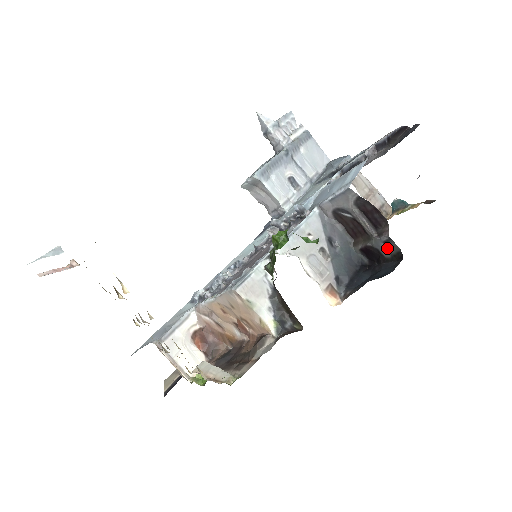
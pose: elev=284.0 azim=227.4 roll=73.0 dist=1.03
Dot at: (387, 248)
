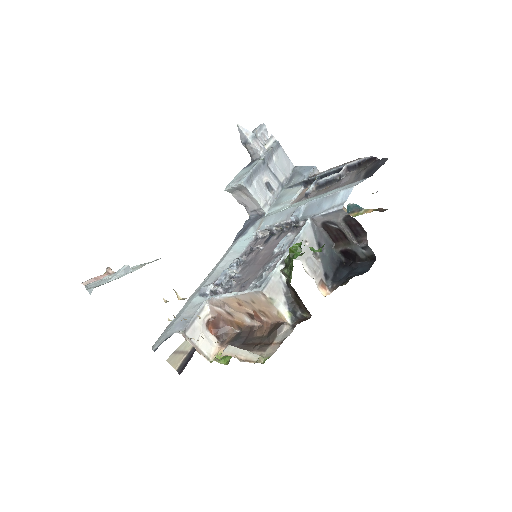
Dot at: (363, 252)
